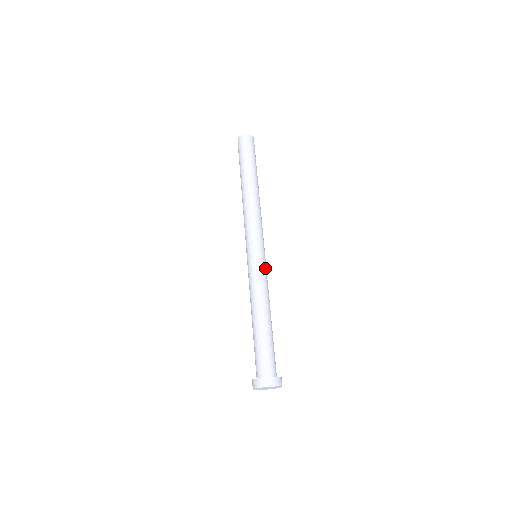
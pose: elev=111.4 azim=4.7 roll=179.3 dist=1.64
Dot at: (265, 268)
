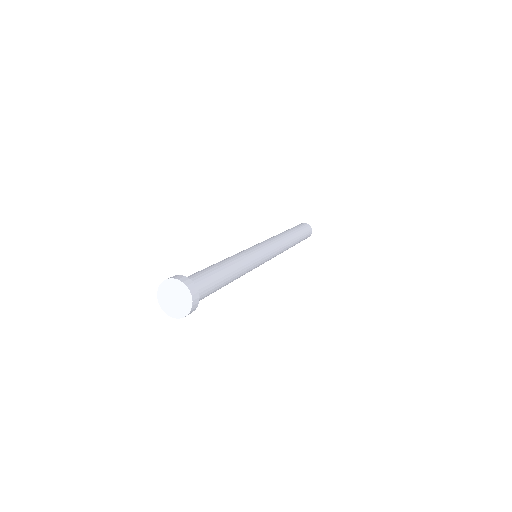
Dot at: (258, 257)
